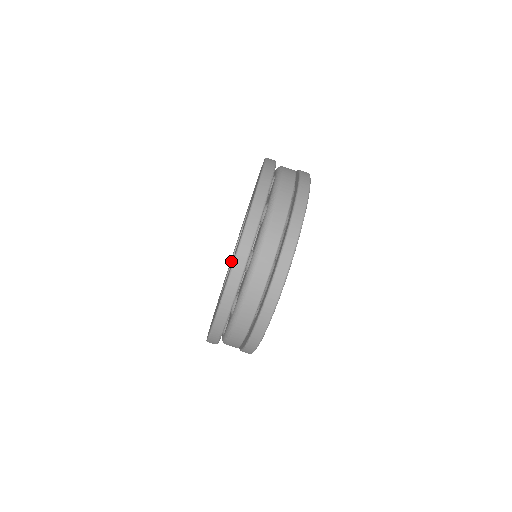
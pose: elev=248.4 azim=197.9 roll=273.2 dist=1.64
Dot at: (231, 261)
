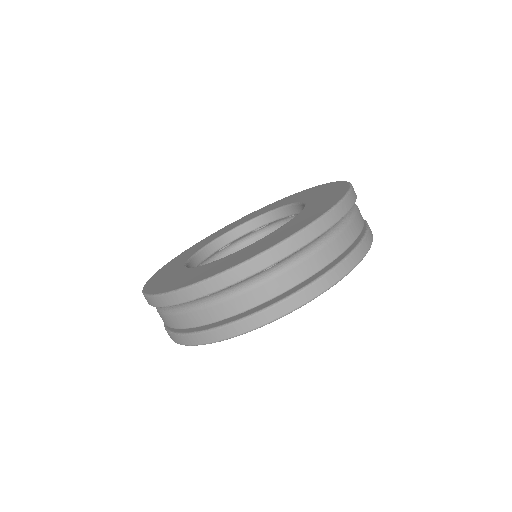
Dot at: (221, 236)
